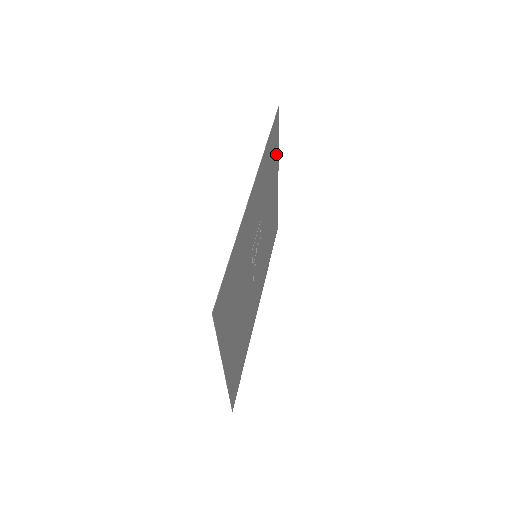
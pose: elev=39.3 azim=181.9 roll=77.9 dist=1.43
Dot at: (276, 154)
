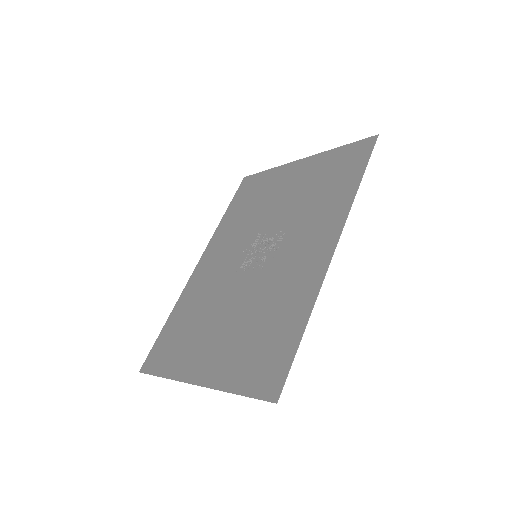
Dot at: (329, 158)
